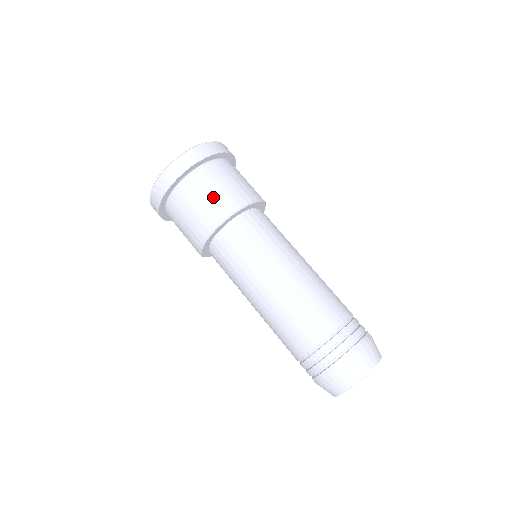
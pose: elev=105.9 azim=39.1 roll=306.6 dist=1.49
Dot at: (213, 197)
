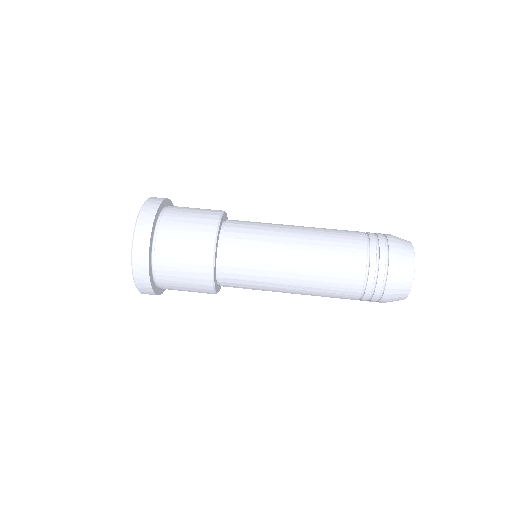
Dot at: (188, 254)
